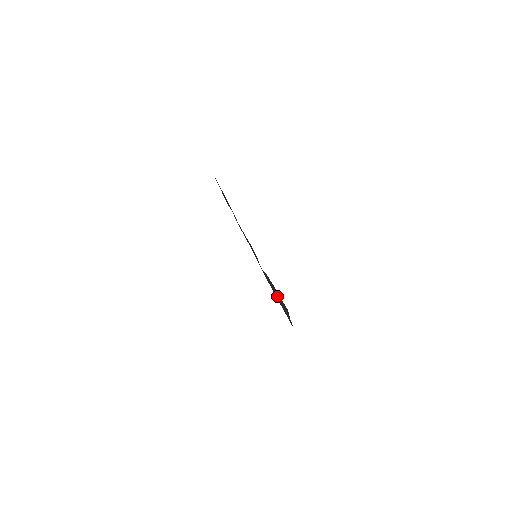
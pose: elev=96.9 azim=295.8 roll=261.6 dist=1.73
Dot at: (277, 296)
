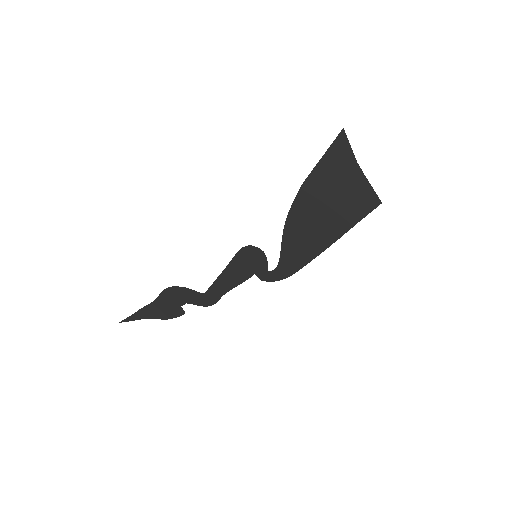
Dot at: (323, 216)
